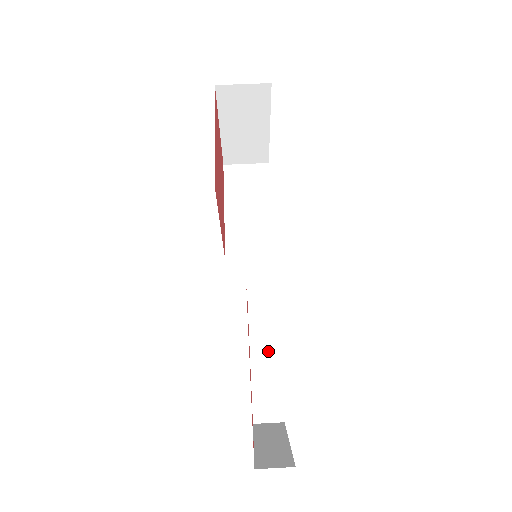
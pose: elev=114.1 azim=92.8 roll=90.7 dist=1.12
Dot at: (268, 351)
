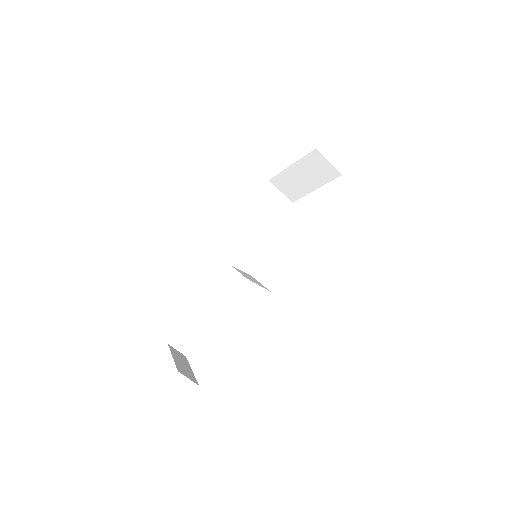
Dot at: (211, 310)
